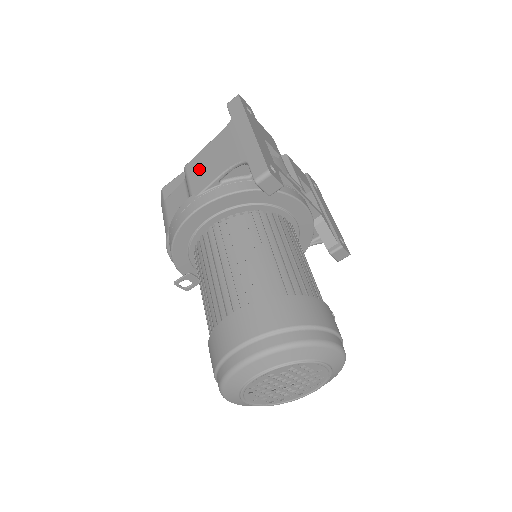
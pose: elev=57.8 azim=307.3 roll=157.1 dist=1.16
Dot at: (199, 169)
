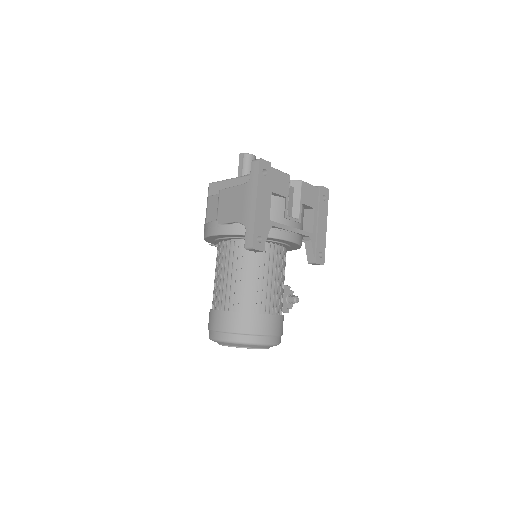
Dot at: (225, 203)
